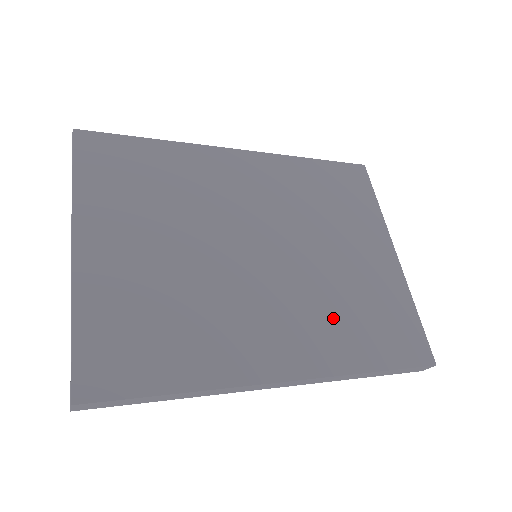
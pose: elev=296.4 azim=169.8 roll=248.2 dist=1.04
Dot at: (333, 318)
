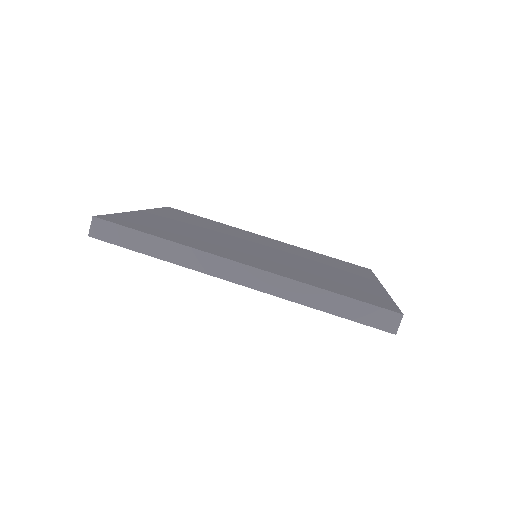
Dot at: (303, 272)
